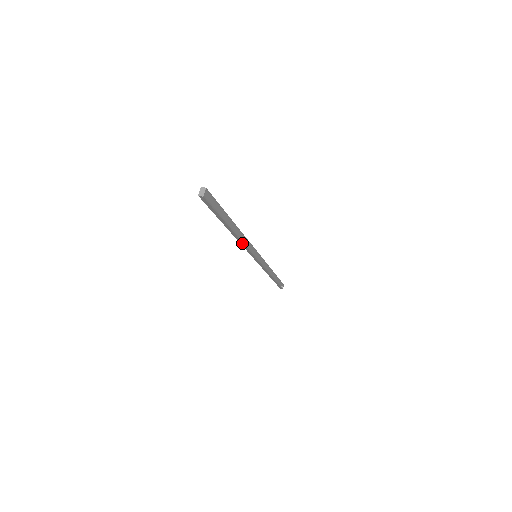
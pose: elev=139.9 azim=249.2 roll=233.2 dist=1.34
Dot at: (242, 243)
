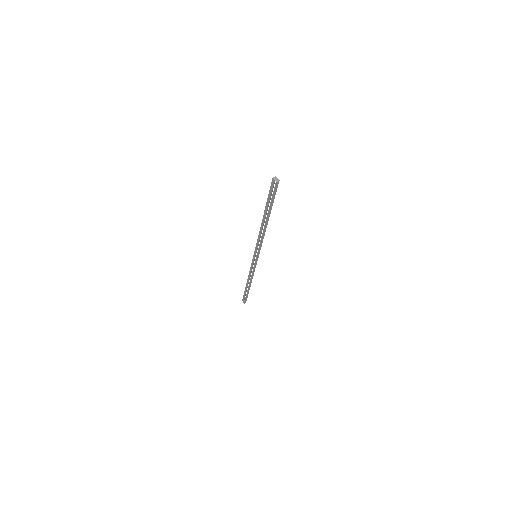
Dot at: (263, 236)
